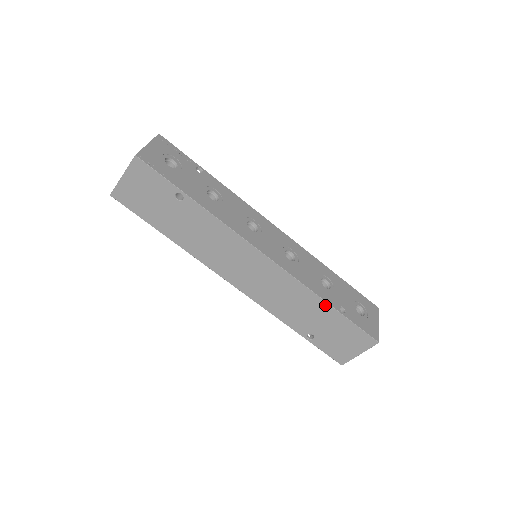
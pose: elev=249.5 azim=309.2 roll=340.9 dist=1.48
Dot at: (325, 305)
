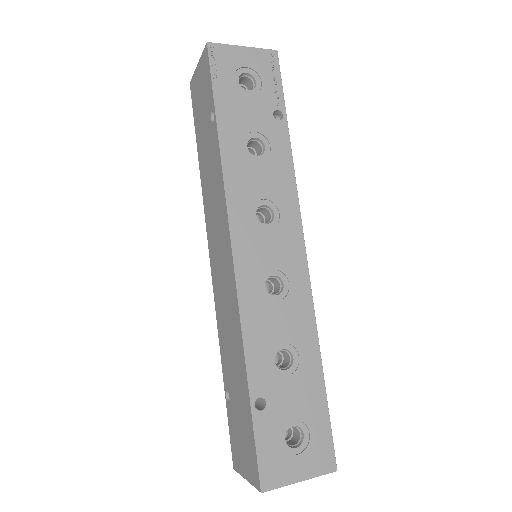
Dot at: (245, 373)
